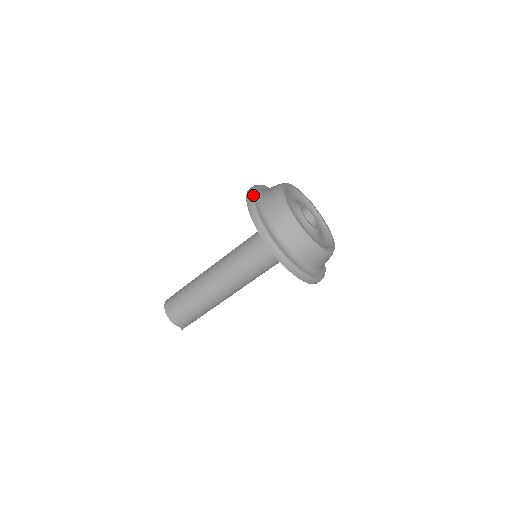
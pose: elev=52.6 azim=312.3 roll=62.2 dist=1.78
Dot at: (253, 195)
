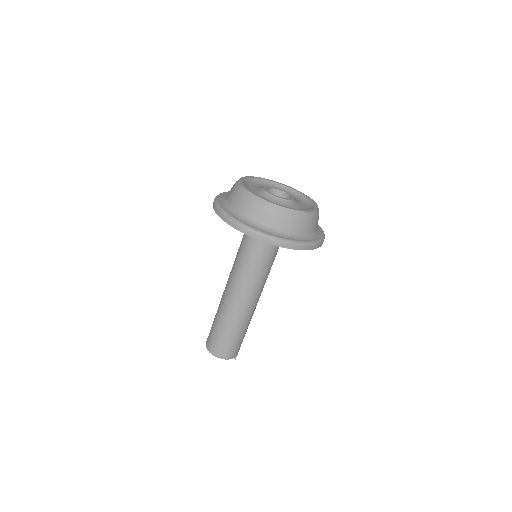
Dot at: (221, 208)
